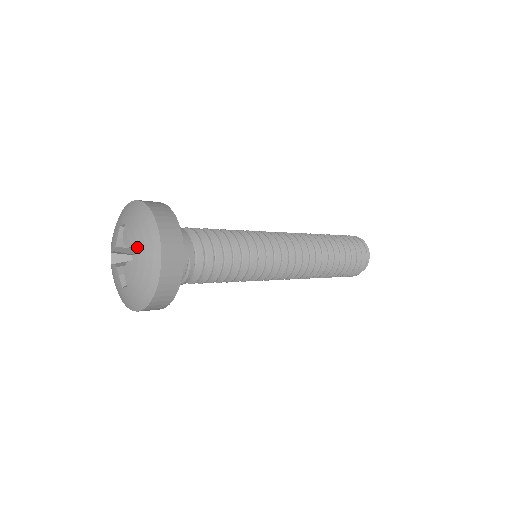
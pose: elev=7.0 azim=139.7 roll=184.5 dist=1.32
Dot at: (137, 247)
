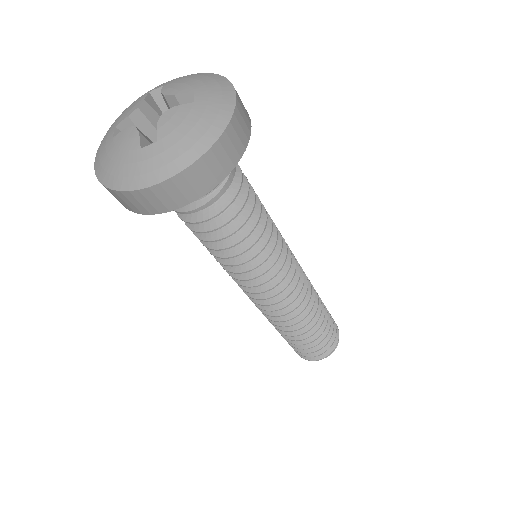
Dot at: (194, 92)
